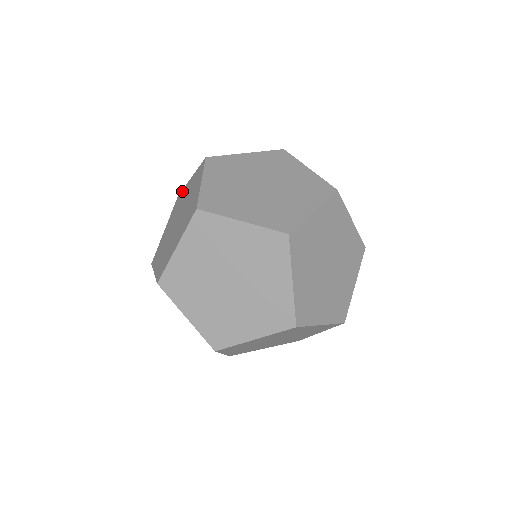
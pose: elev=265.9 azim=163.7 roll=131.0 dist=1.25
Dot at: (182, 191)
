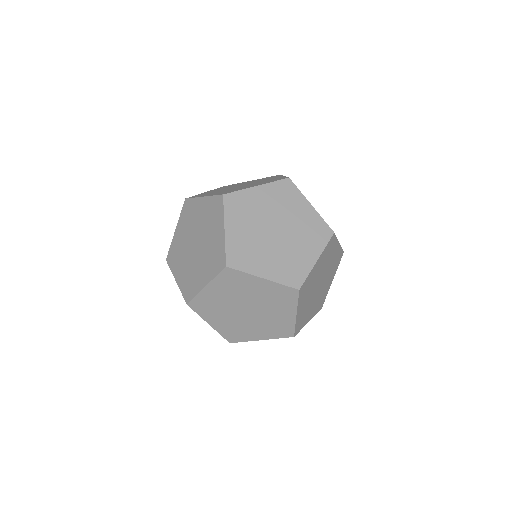
Dot at: occluded
